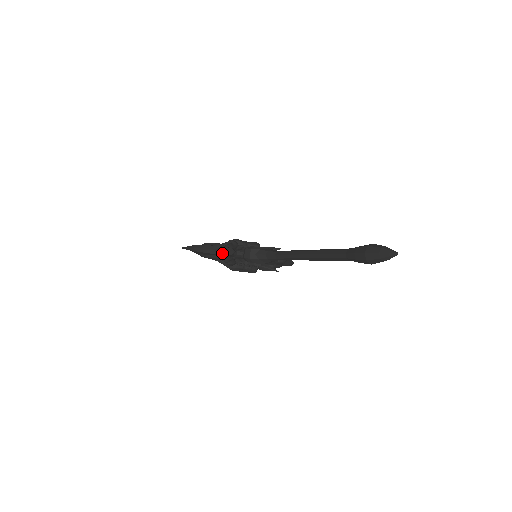
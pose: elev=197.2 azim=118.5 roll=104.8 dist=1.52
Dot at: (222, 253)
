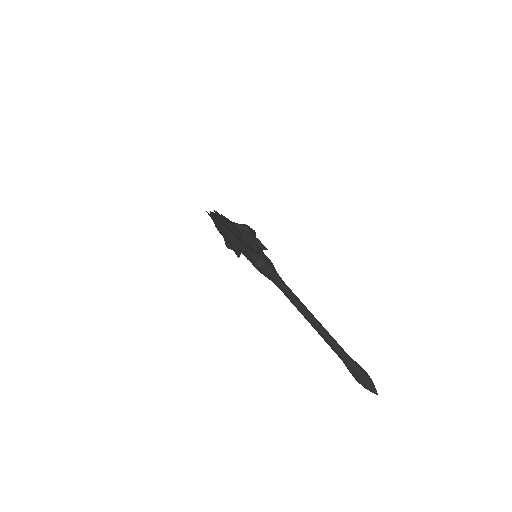
Dot at: (243, 252)
